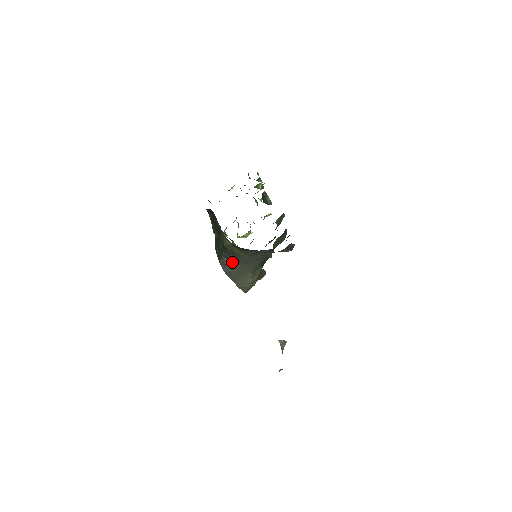
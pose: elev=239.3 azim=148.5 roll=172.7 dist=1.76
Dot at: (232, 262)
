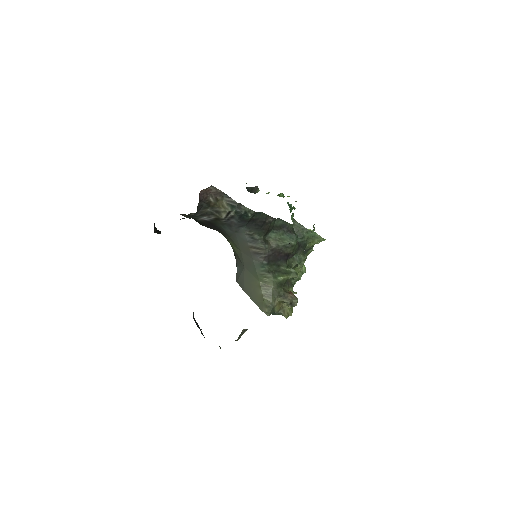
Dot at: (239, 267)
